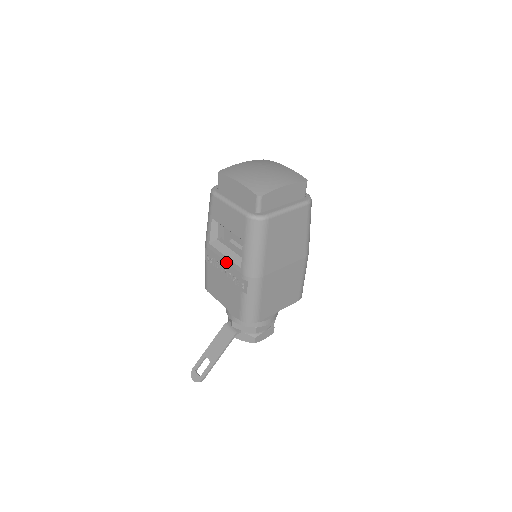
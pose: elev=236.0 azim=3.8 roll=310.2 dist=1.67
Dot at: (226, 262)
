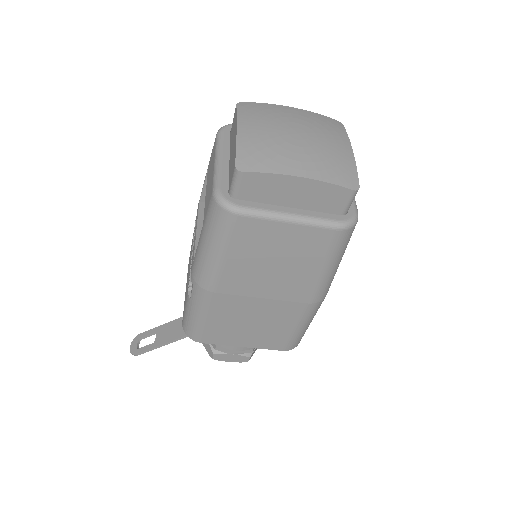
Dot at: (194, 240)
